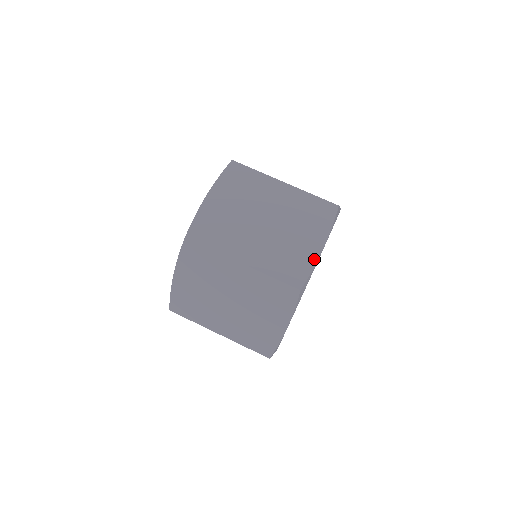
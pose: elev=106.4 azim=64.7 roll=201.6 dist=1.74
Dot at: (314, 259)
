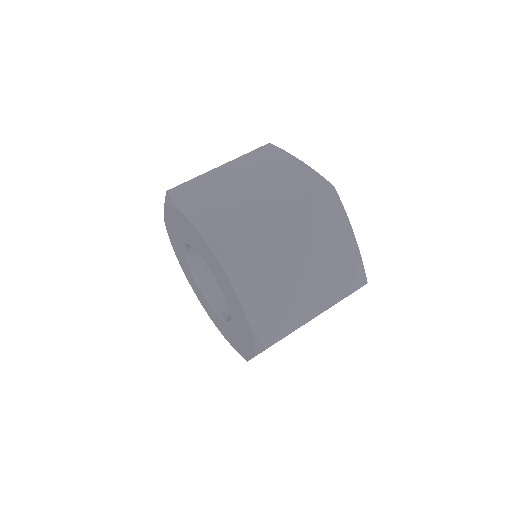
Dot at: (309, 170)
